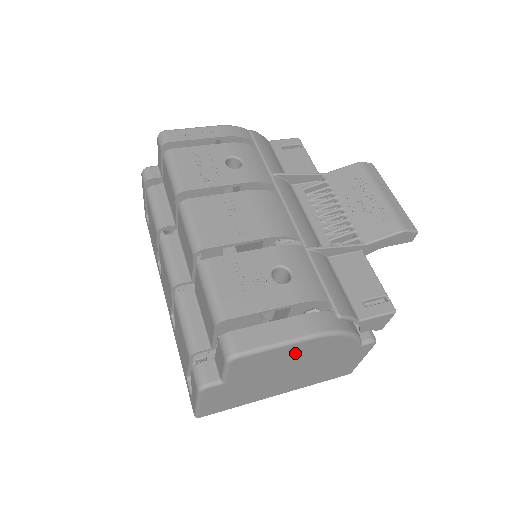
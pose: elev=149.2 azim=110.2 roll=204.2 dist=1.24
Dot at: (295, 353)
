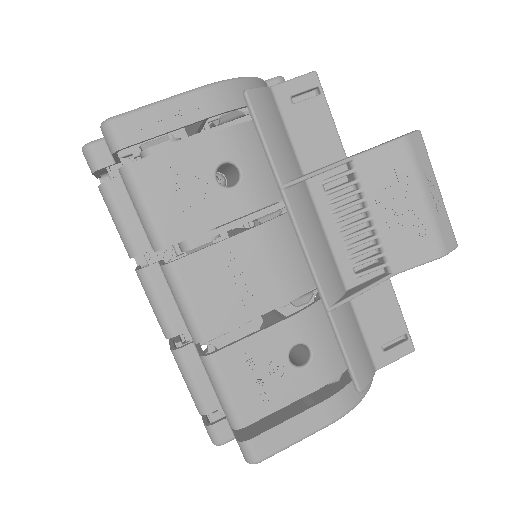
Dot at: occluded
